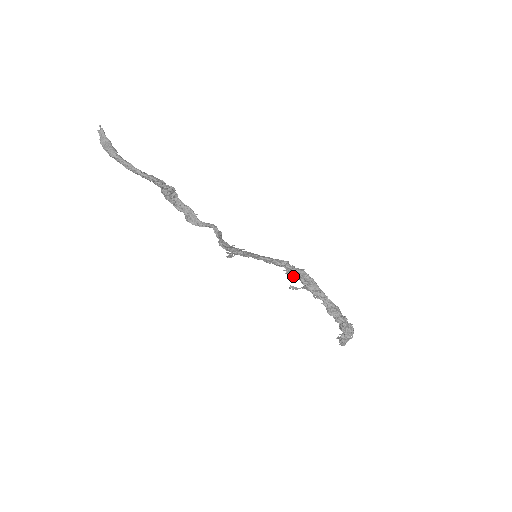
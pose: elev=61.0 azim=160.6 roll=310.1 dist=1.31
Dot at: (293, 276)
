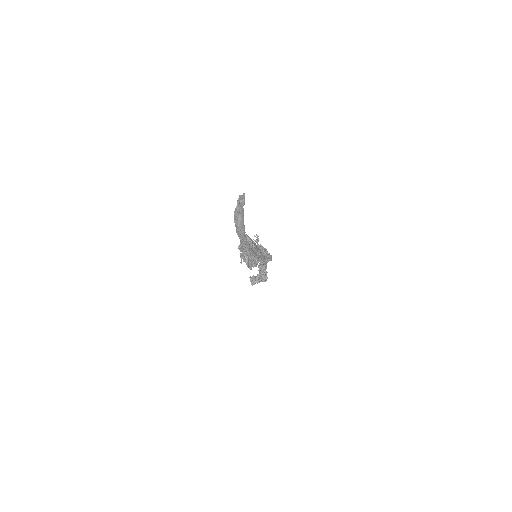
Dot at: occluded
